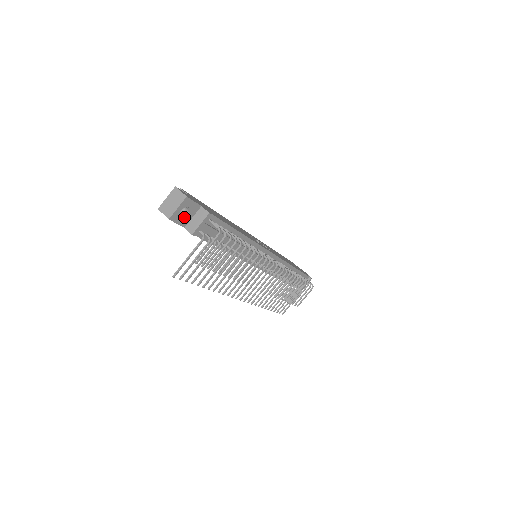
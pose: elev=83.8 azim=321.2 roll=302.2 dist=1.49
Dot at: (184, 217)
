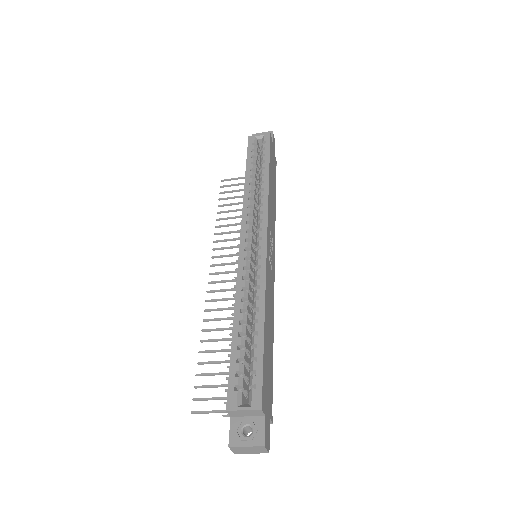
Dot at: (247, 432)
